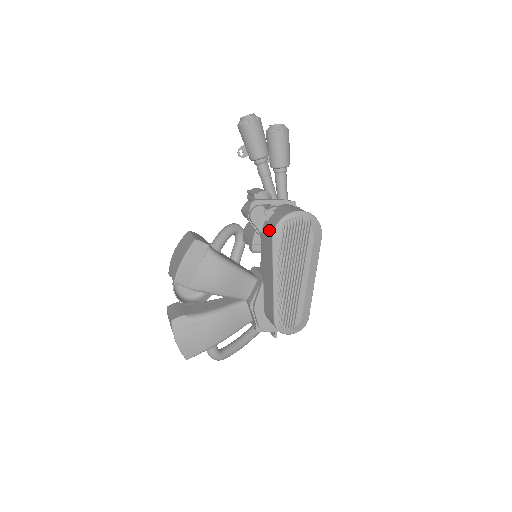
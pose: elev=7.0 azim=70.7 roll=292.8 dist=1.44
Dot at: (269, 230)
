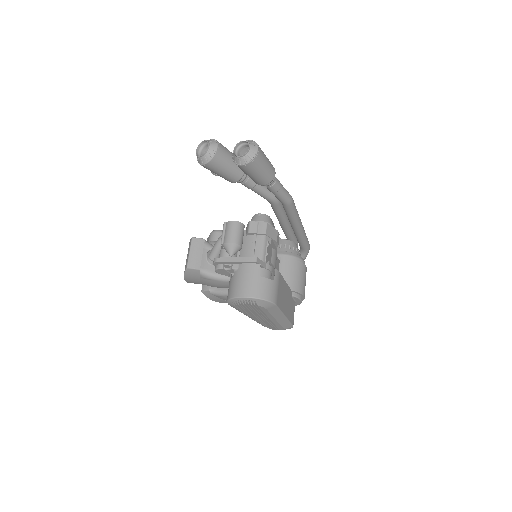
Dot at: occluded
